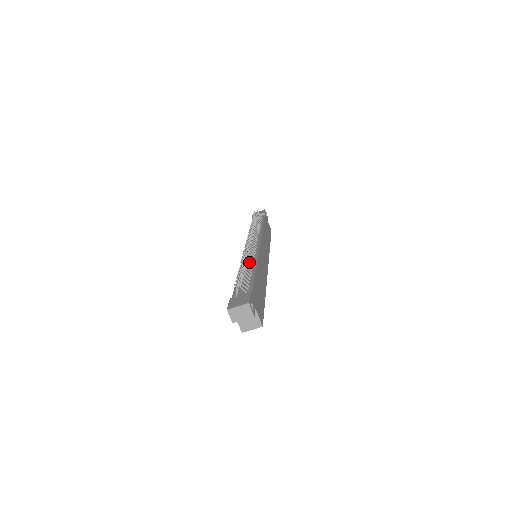
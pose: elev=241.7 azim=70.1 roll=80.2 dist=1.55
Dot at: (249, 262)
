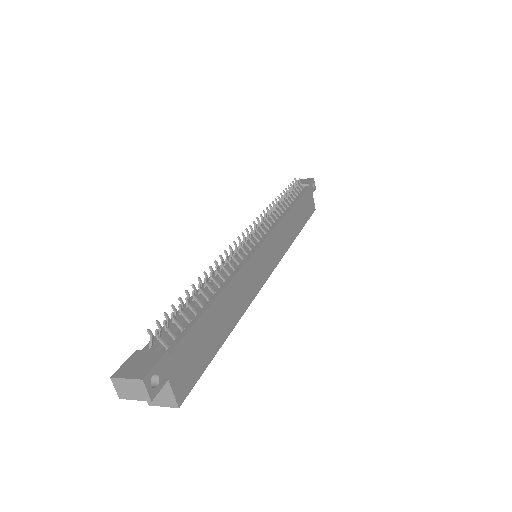
Dot at: (221, 275)
